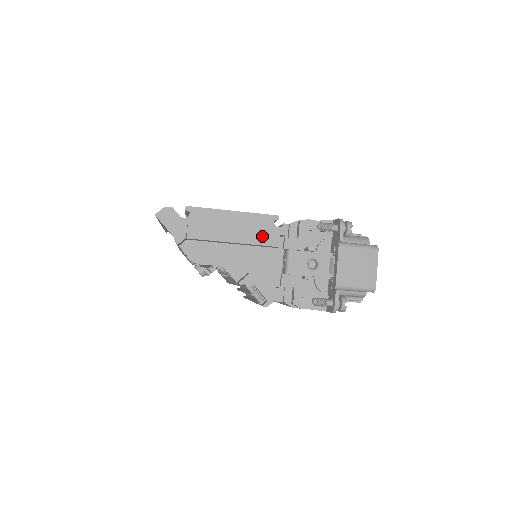
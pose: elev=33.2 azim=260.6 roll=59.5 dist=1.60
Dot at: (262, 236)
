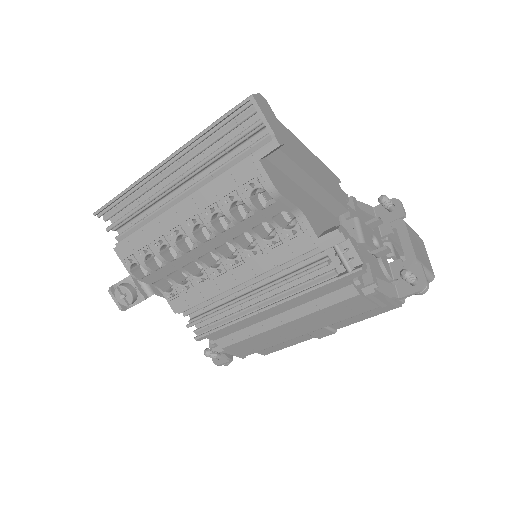
Dot at: (335, 191)
